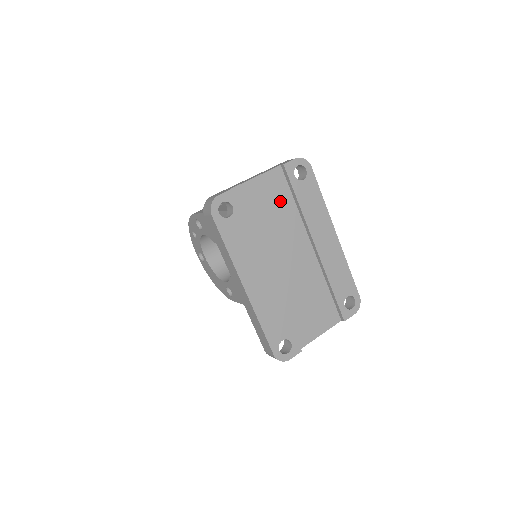
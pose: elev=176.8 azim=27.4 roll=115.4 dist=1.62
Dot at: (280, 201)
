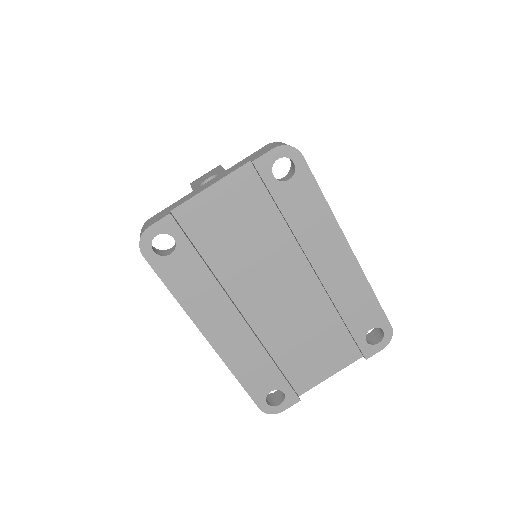
Dot at: (254, 215)
